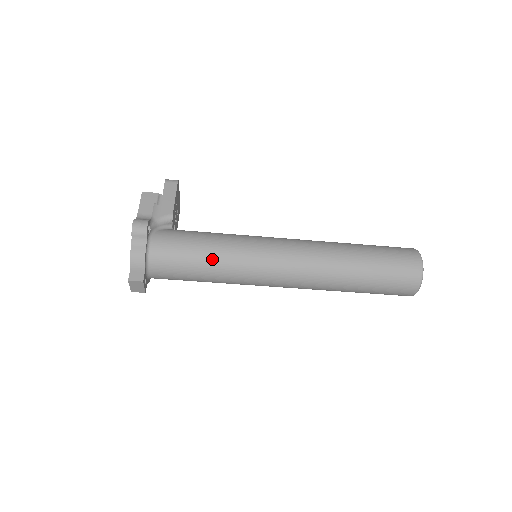
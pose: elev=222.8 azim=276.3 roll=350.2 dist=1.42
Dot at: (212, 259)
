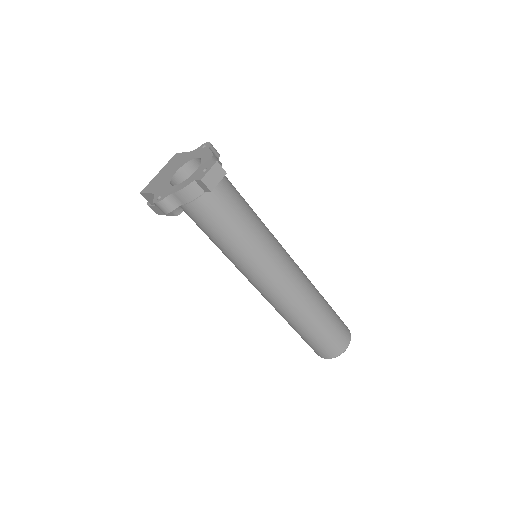
Dot at: (256, 214)
